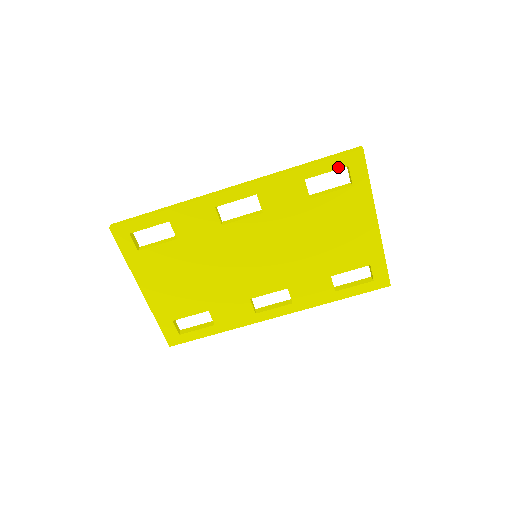
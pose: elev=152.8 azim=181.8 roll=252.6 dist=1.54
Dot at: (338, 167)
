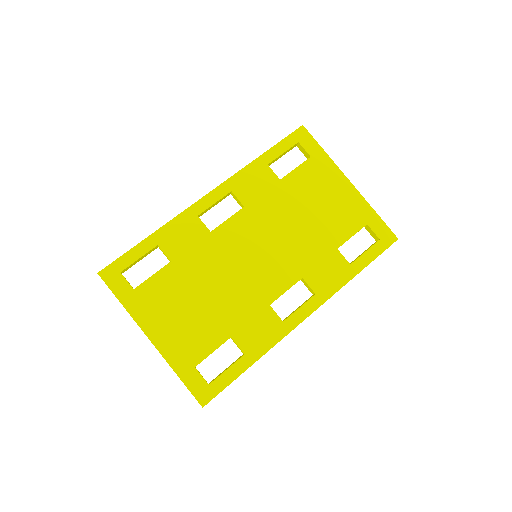
Dot at: (290, 146)
